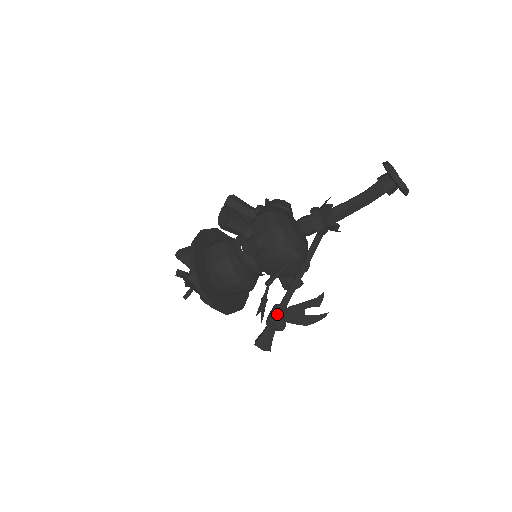
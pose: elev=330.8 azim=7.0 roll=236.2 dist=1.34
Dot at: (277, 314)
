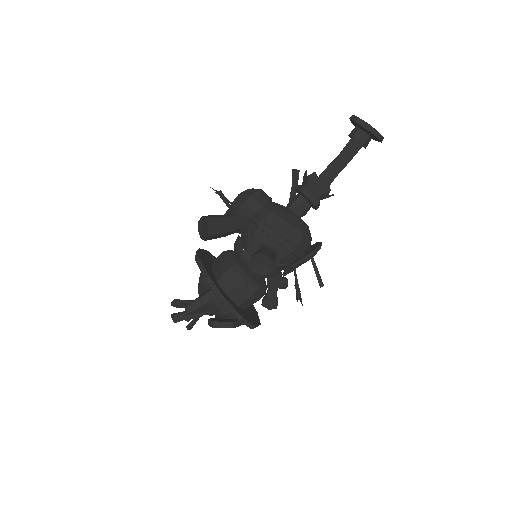
Dot at: (280, 279)
